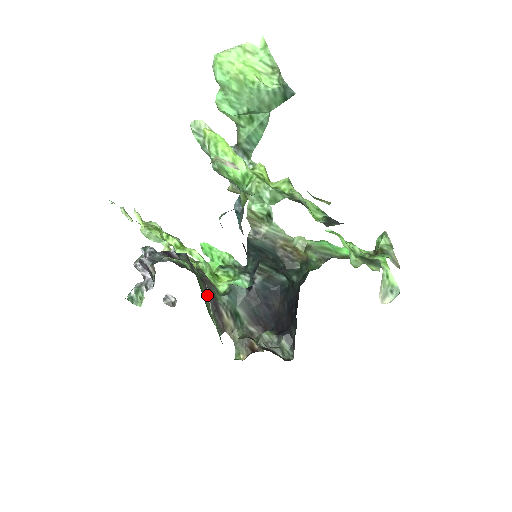
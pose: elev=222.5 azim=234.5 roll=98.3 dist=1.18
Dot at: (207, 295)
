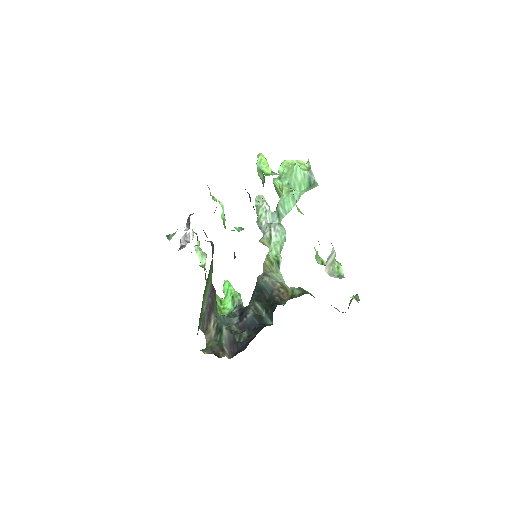
Dot at: (209, 295)
